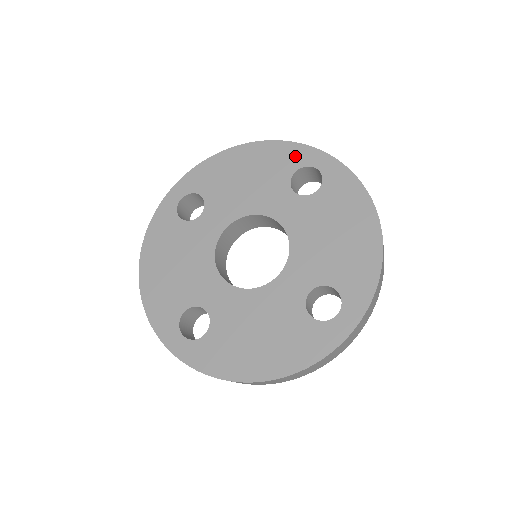
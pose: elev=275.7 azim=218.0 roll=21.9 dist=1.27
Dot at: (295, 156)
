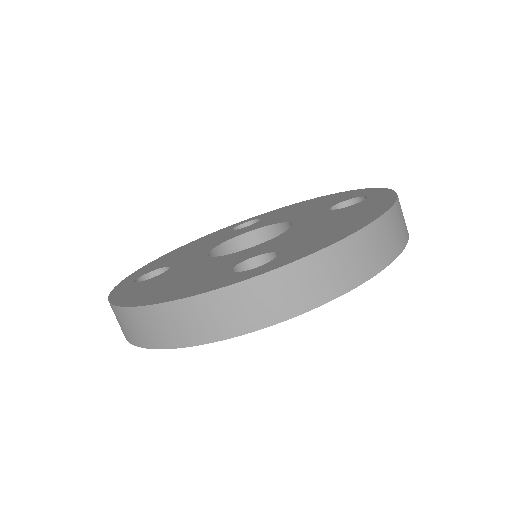
Dot at: (357, 194)
